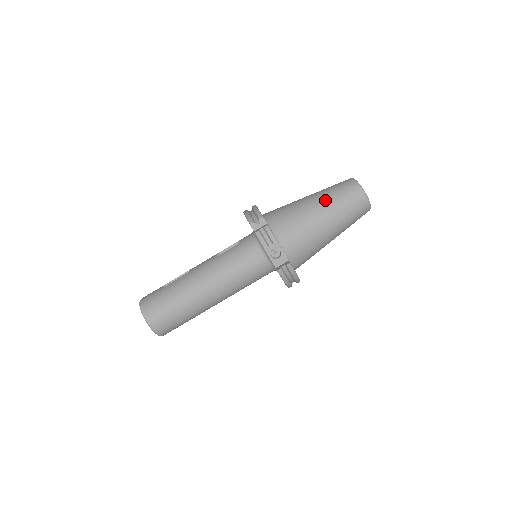
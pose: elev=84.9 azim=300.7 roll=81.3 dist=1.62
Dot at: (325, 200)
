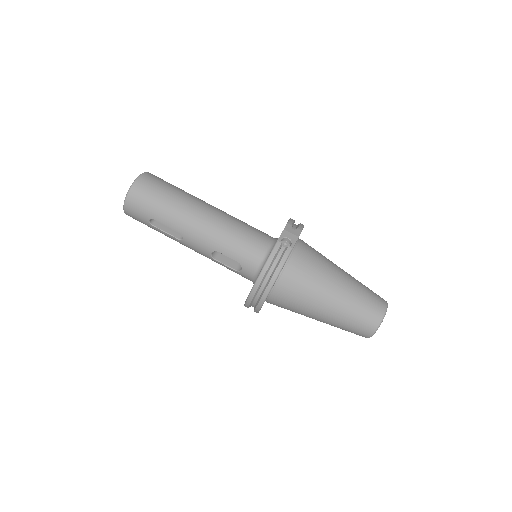
Dot at: (353, 277)
